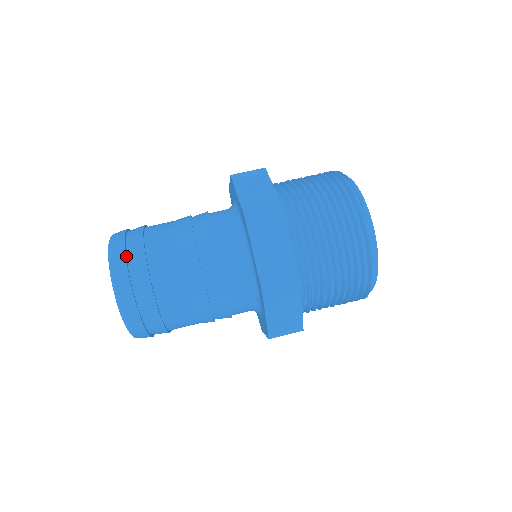
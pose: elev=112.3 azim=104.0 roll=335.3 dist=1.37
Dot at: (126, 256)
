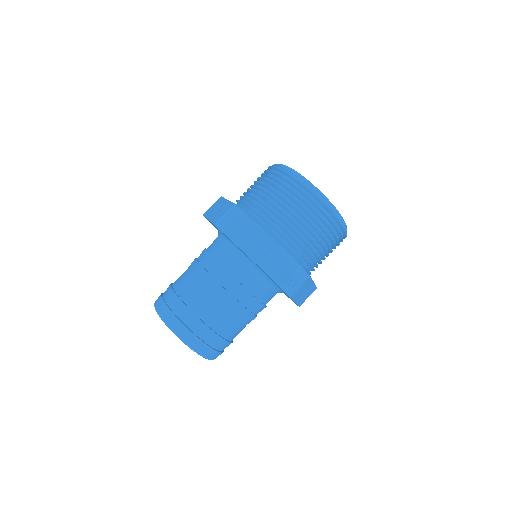
Dot at: (165, 303)
